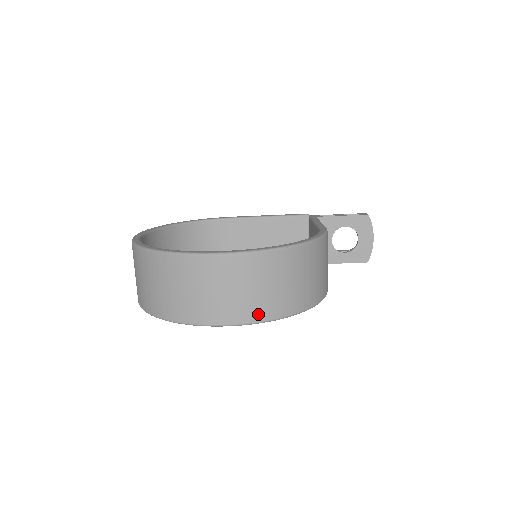
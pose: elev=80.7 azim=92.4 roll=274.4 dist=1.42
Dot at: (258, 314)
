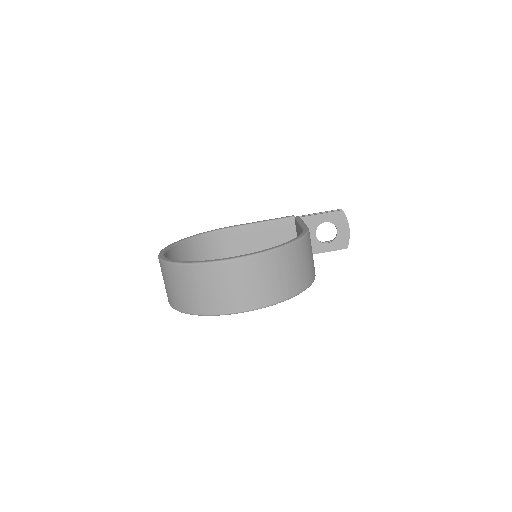
Dot at: (263, 301)
